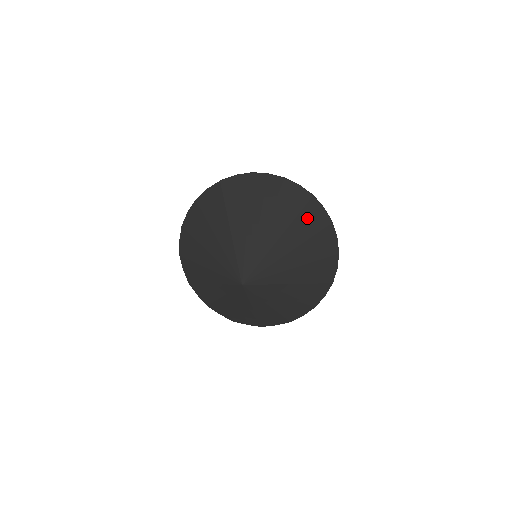
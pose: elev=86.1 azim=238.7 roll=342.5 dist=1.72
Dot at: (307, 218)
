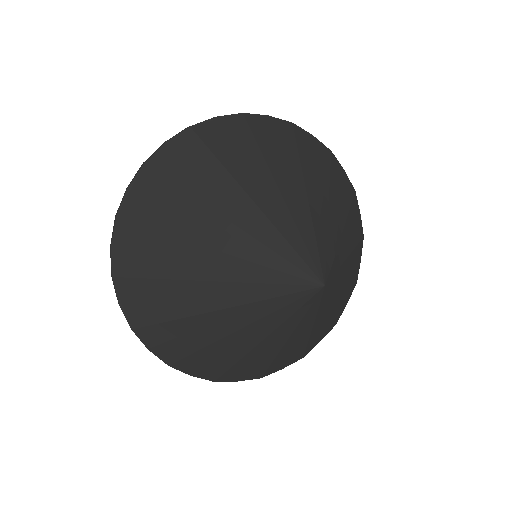
Dot at: (338, 181)
